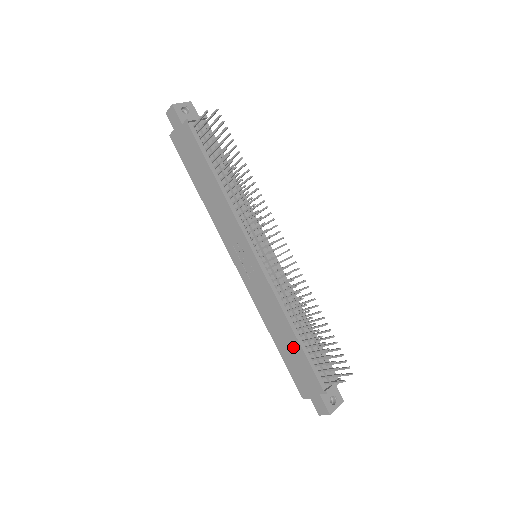
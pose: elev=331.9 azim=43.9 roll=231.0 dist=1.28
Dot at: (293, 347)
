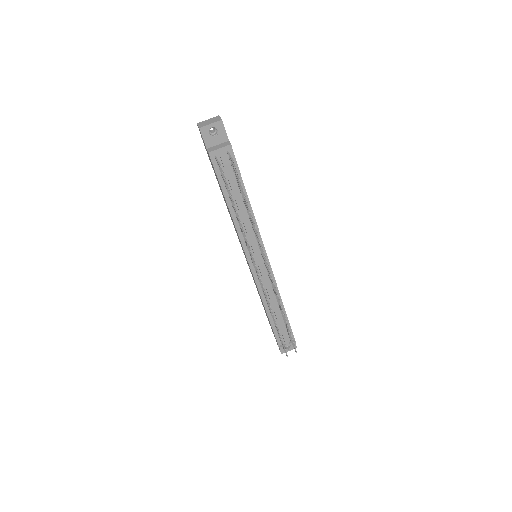
Dot at: (267, 316)
